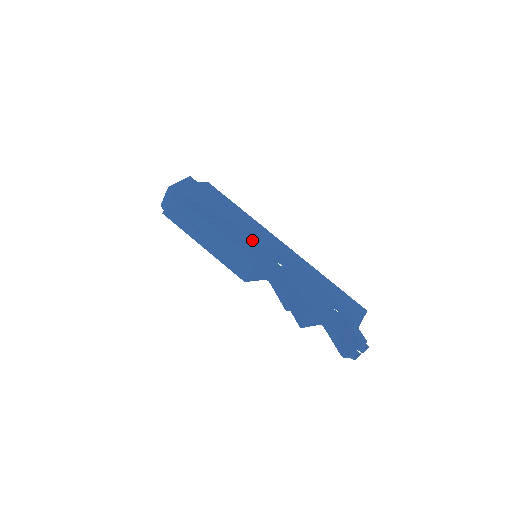
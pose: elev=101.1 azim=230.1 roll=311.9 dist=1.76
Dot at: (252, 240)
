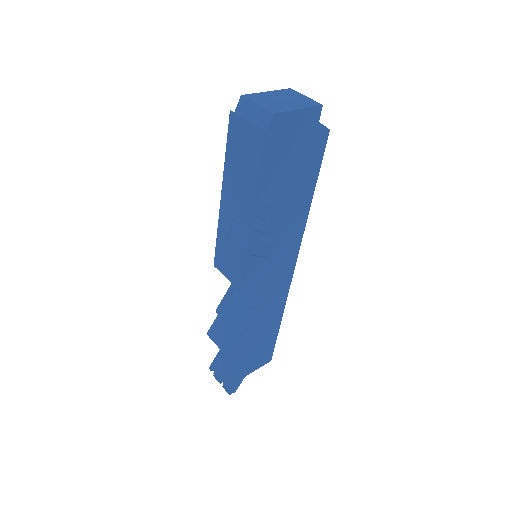
Dot at: (270, 256)
